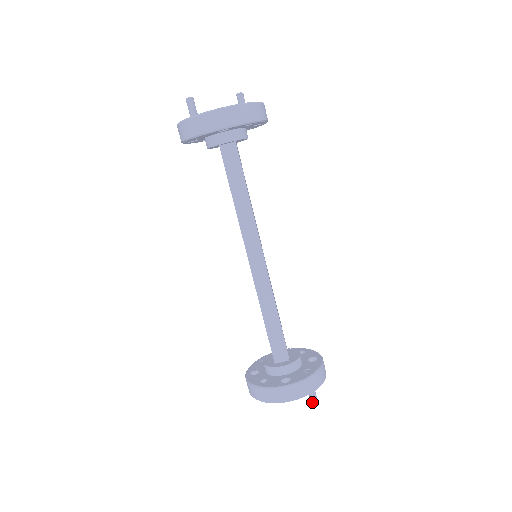
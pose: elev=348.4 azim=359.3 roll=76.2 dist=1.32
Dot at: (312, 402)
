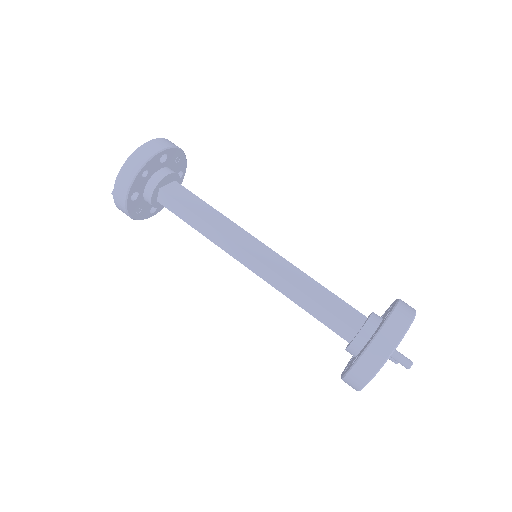
Dot at: (406, 368)
